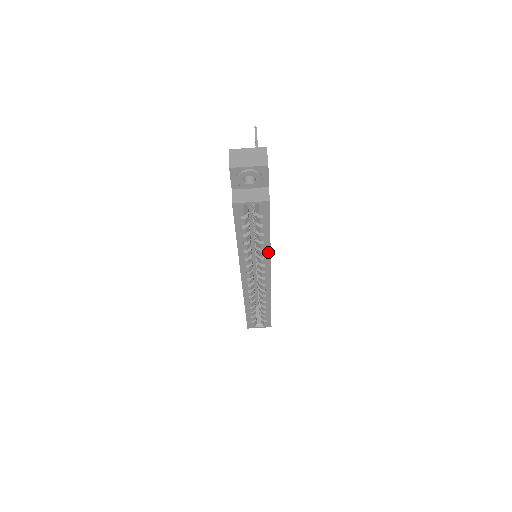
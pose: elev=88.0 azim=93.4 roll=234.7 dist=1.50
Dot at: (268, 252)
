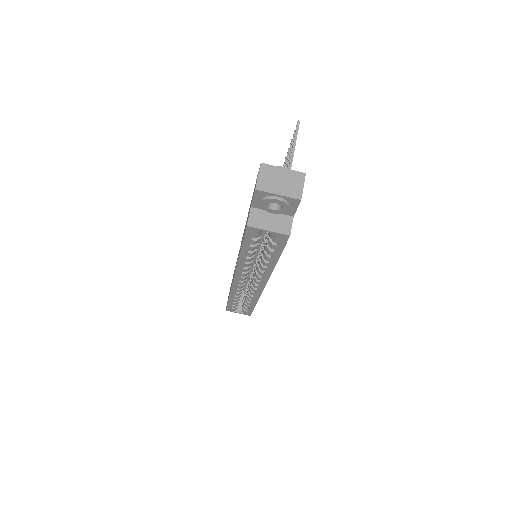
Dot at: (270, 269)
